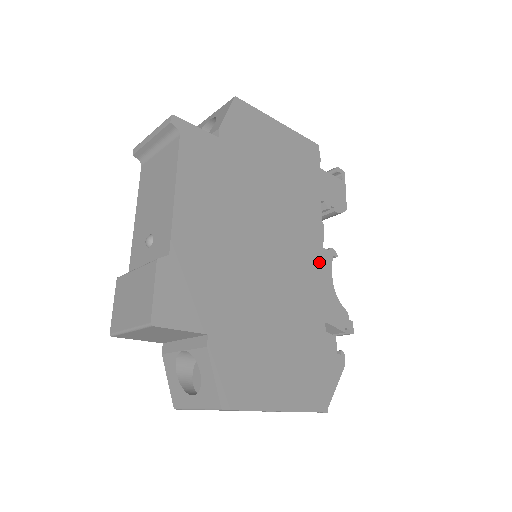
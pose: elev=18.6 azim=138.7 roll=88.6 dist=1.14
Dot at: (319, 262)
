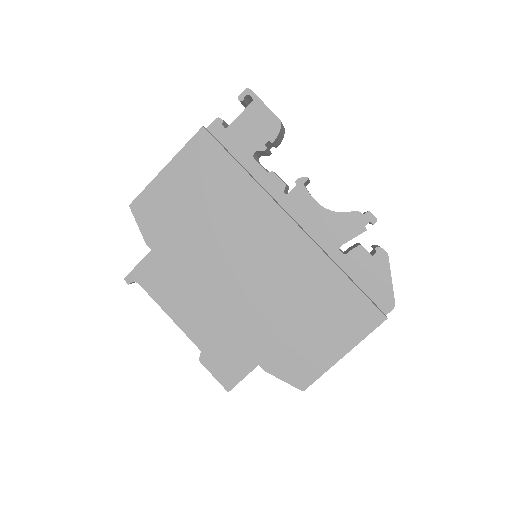
Dot at: (288, 224)
